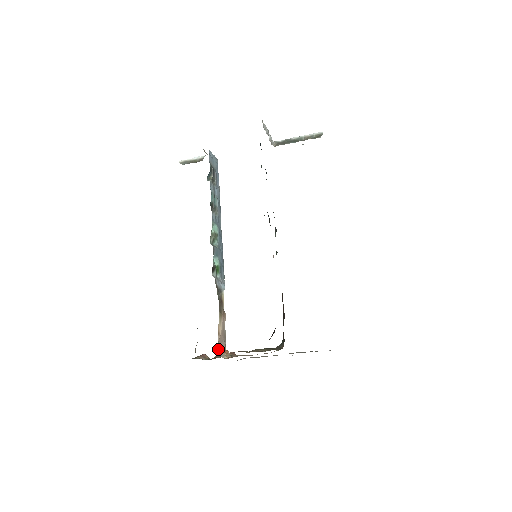
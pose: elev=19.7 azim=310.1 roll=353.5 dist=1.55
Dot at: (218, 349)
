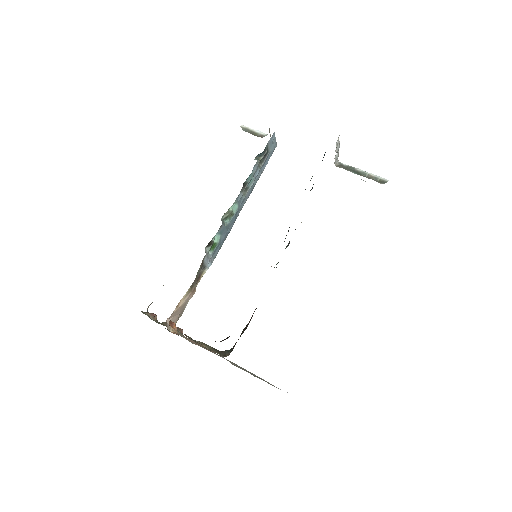
Dot at: (169, 319)
